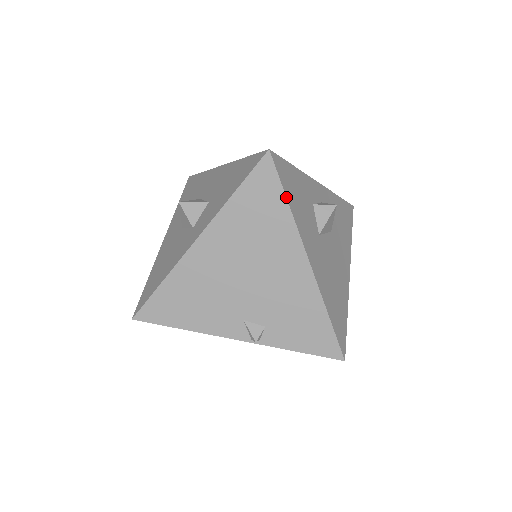
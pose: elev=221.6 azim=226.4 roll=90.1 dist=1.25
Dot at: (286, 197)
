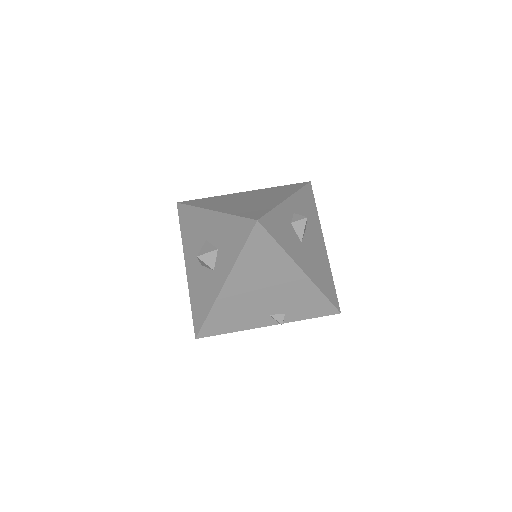
Dot at: (277, 243)
